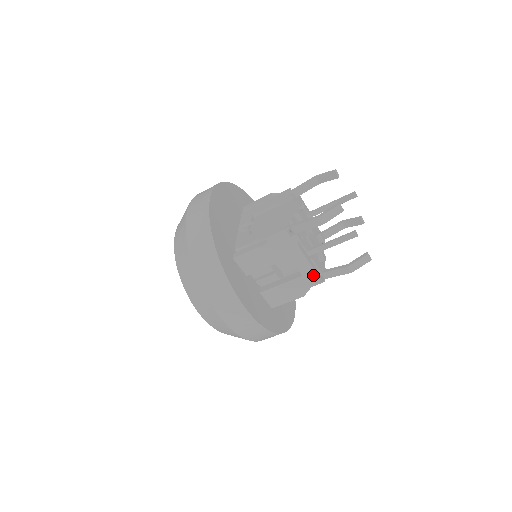
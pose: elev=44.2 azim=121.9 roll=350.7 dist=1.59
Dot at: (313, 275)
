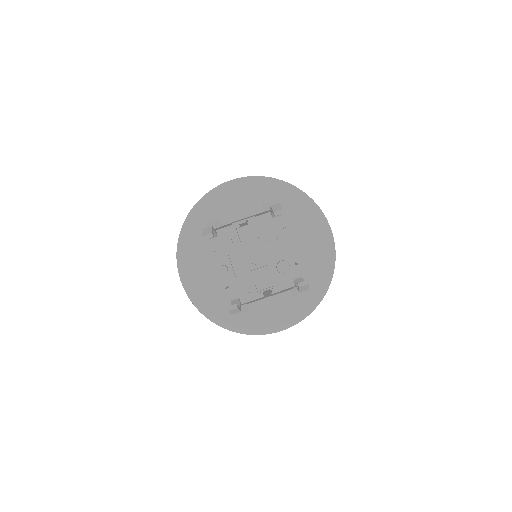
Dot at: occluded
